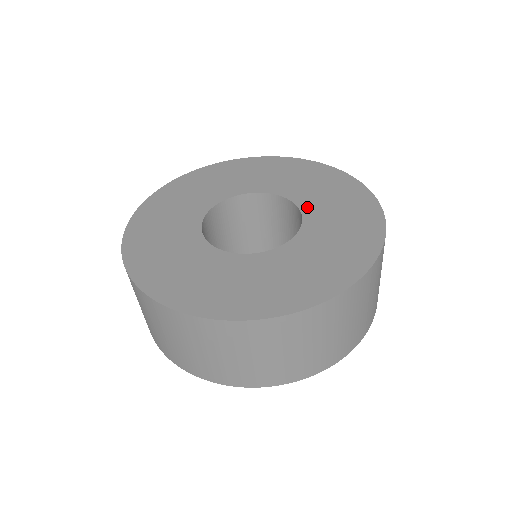
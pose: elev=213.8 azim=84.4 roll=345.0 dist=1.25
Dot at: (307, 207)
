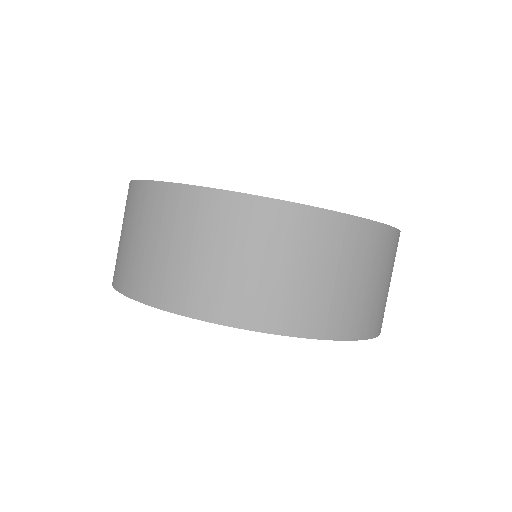
Dot at: occluded
